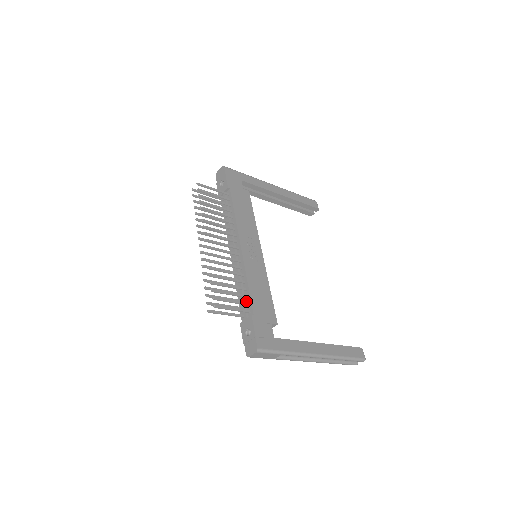
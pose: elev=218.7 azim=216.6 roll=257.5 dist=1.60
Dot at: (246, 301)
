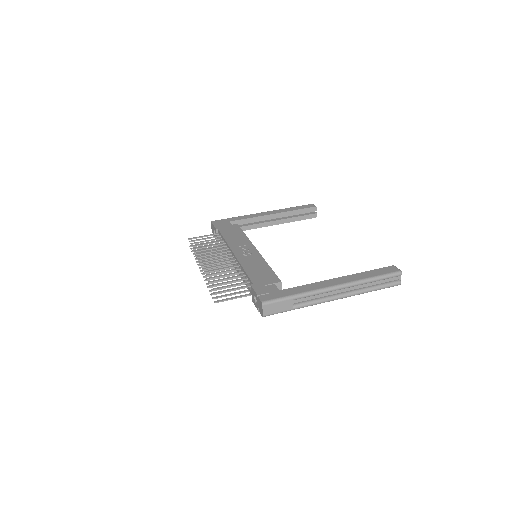
Dot at: occluded
